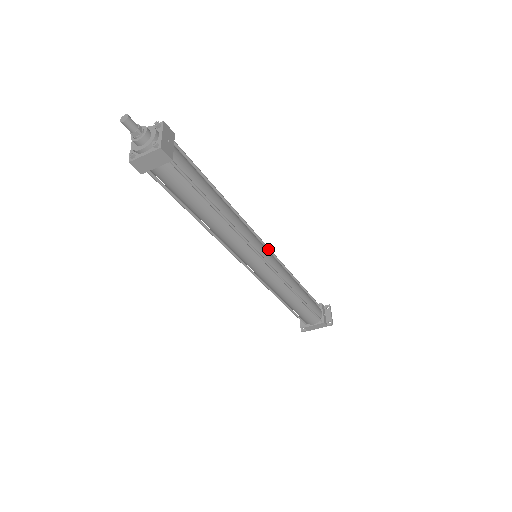
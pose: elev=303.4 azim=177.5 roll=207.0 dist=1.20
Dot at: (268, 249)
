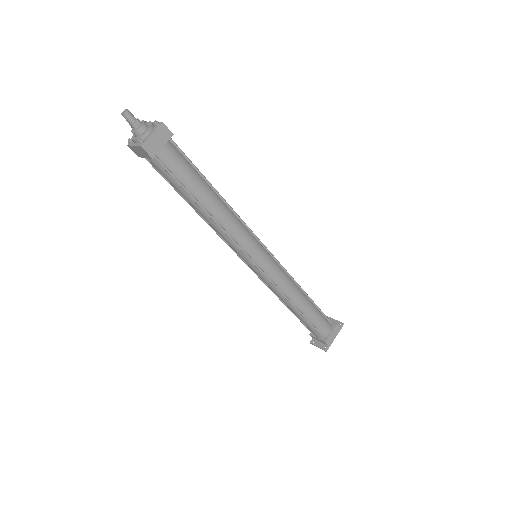
Dot at: occluded
